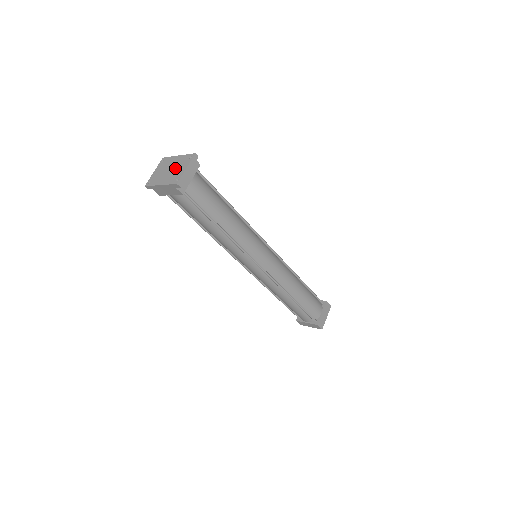
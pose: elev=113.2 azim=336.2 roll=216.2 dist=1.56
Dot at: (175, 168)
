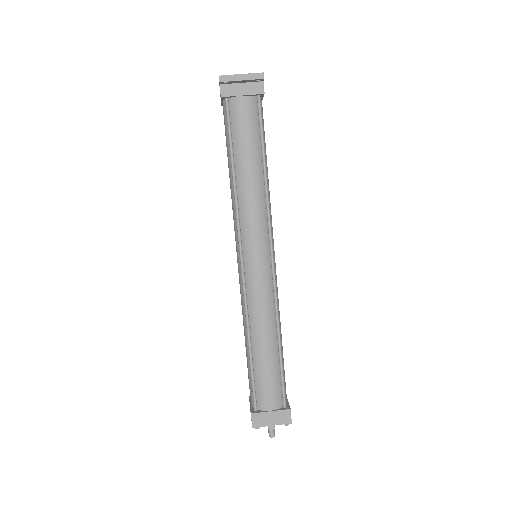
Dot at: occluded
